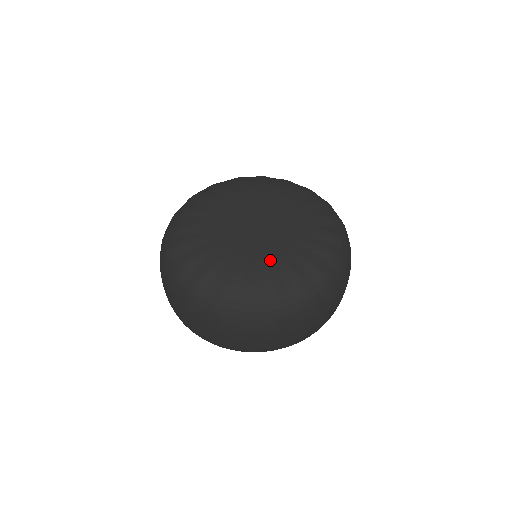
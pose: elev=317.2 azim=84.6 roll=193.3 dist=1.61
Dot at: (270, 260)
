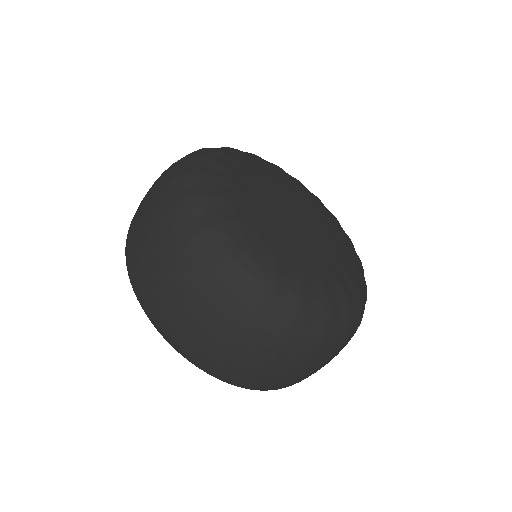
Dot at: (273, 233)
